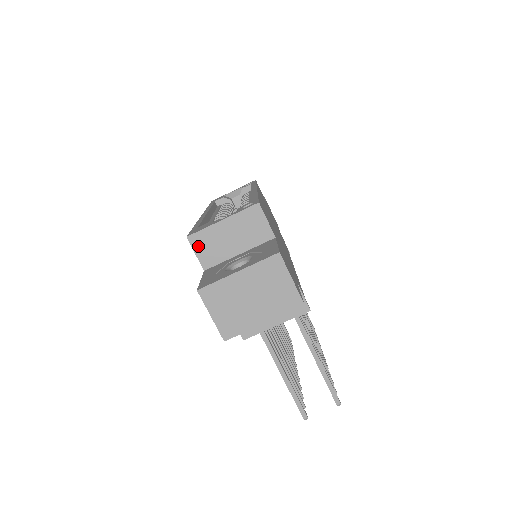
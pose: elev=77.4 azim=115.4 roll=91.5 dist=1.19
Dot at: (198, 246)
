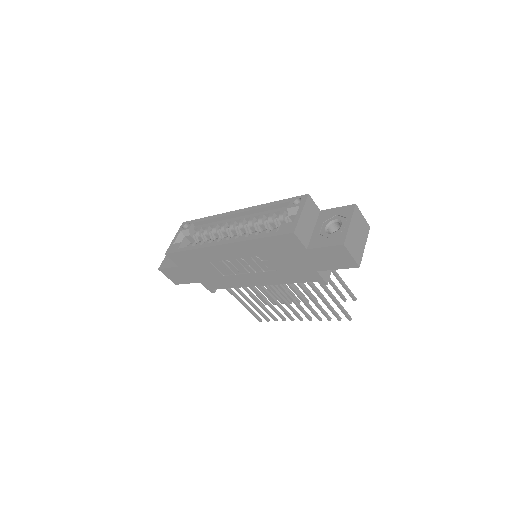
Dot at: (299, 235)
